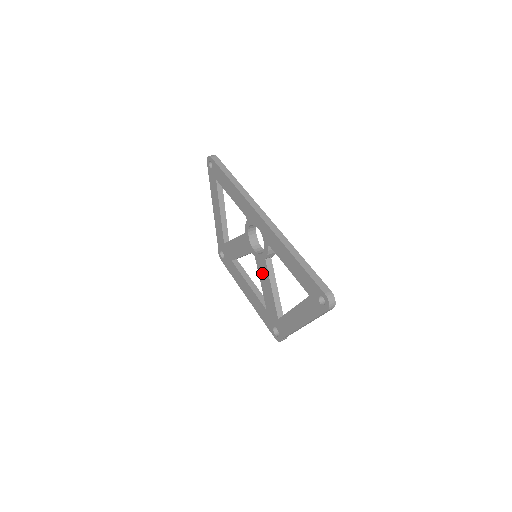
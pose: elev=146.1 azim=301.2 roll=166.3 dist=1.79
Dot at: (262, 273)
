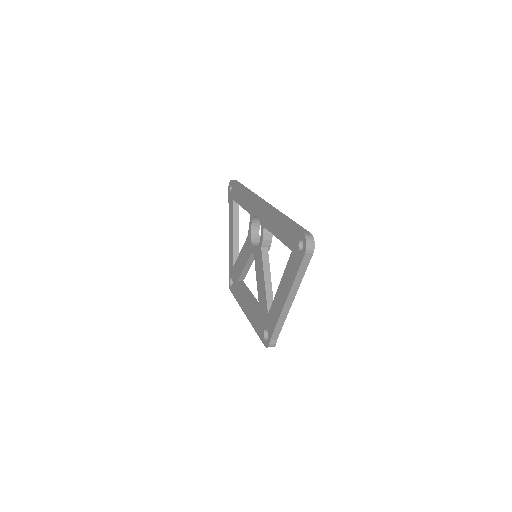
Dot at: (258, 267)
